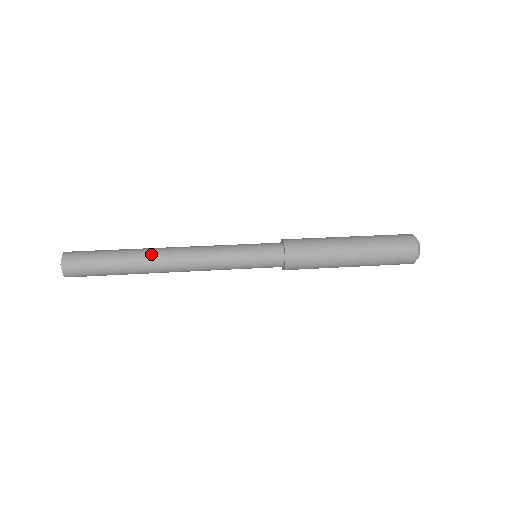
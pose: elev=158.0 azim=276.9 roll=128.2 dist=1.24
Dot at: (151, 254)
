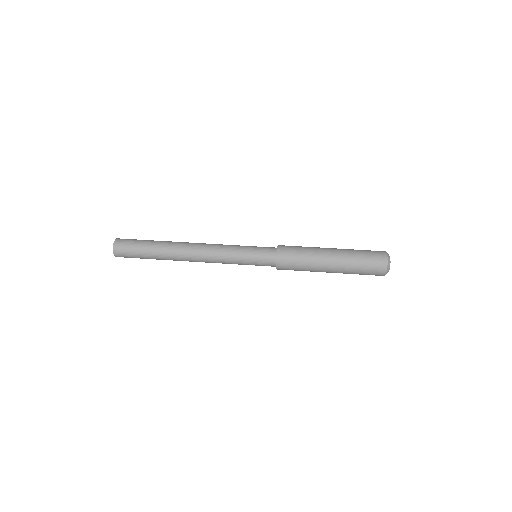
Dot at: (176, 250)
